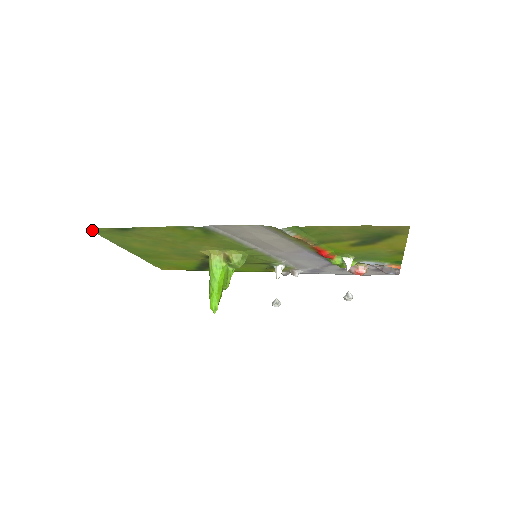
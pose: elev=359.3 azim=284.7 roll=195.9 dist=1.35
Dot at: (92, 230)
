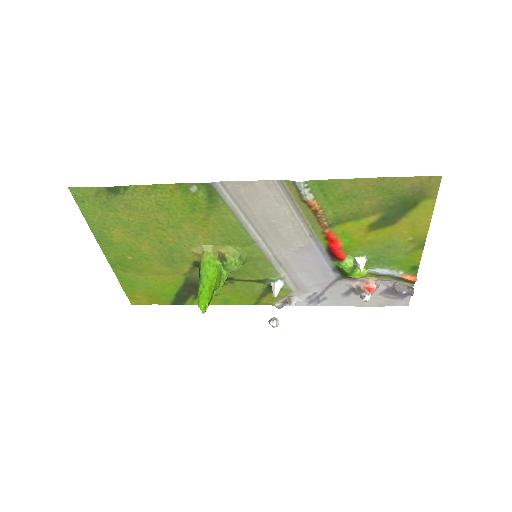
Dot at: (73, 194)
